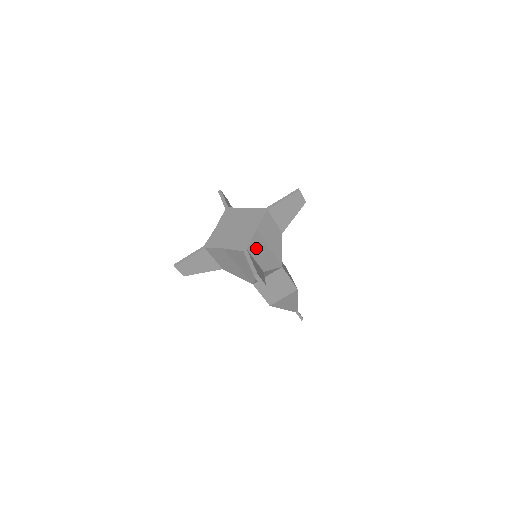
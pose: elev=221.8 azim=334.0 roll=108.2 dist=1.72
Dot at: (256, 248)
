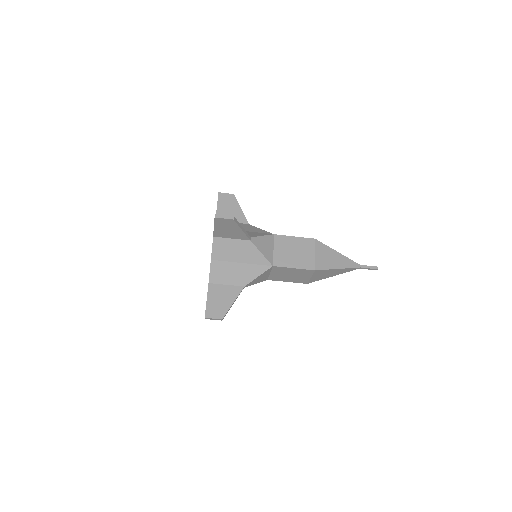
Dot at: (221, 274)
